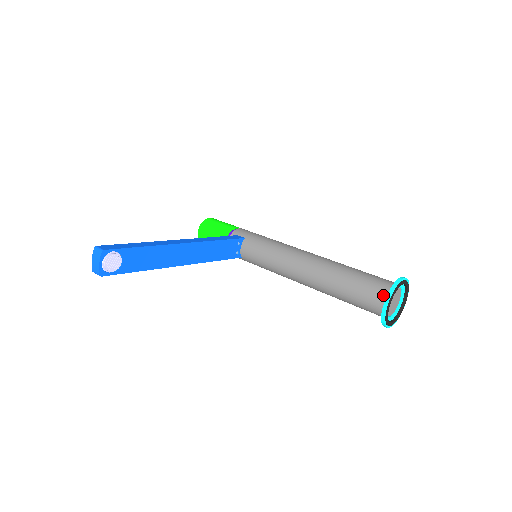
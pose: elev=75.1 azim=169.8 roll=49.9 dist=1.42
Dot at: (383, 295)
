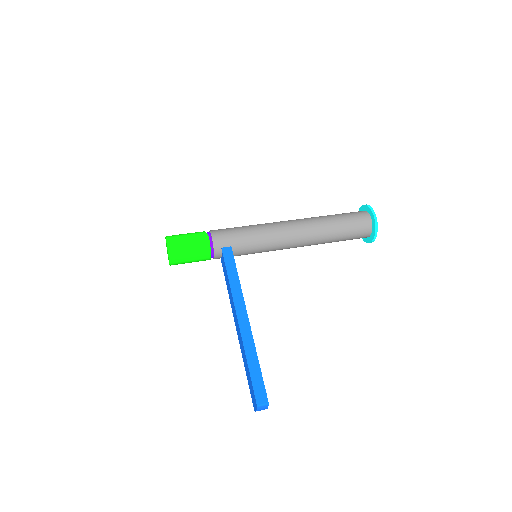
Dot at: (368, 232)
